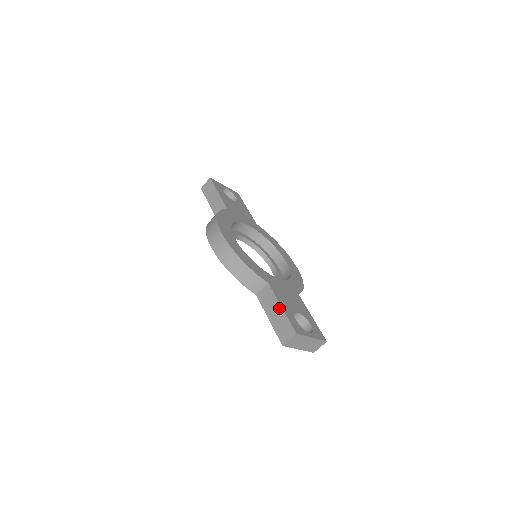
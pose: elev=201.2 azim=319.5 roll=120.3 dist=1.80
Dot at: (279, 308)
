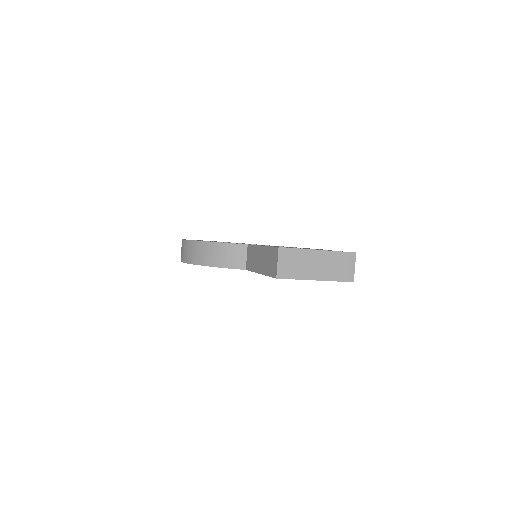
Dot at: (260, 250)
